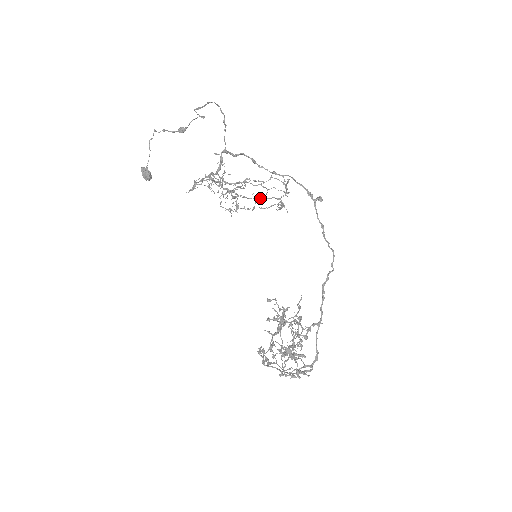
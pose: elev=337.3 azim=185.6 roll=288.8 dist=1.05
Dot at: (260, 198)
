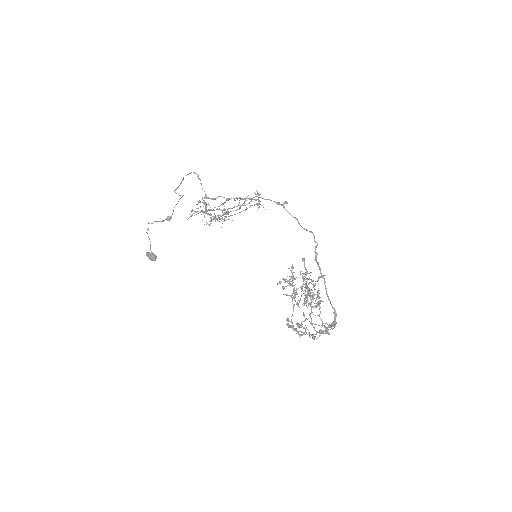
Dot at: occluded
